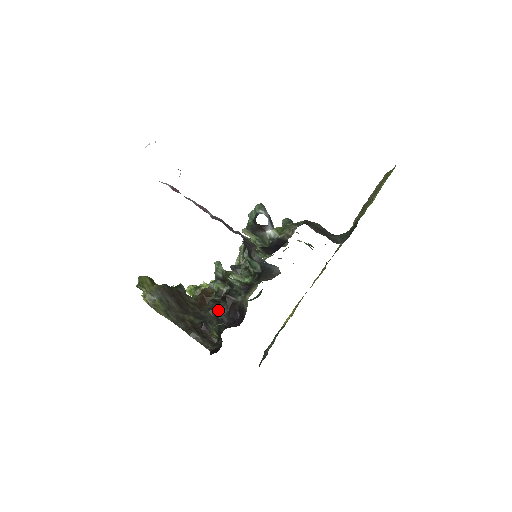
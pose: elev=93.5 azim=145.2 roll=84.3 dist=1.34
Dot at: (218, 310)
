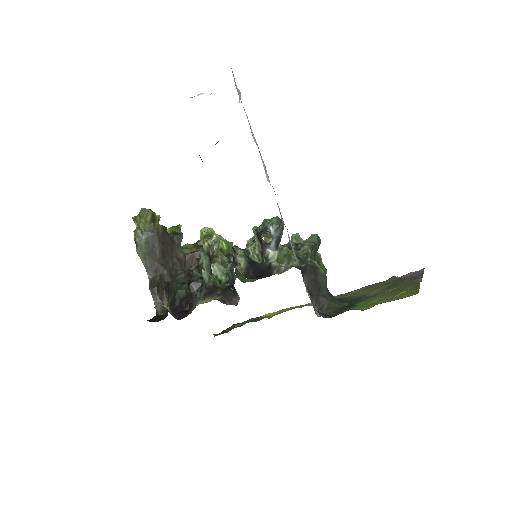
Dot at: (178, 289)
